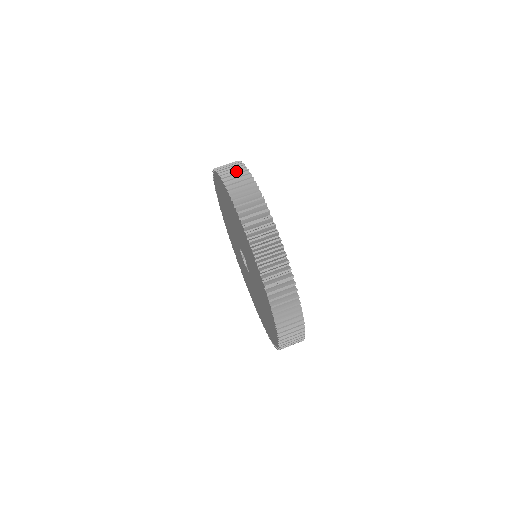
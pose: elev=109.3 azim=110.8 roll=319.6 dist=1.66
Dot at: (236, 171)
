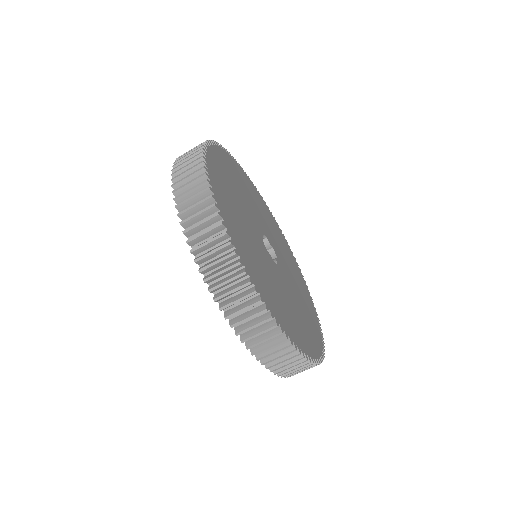
Dot at: (263, 333)
